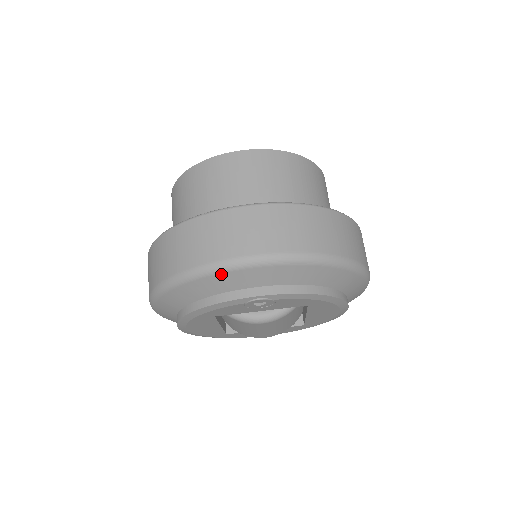
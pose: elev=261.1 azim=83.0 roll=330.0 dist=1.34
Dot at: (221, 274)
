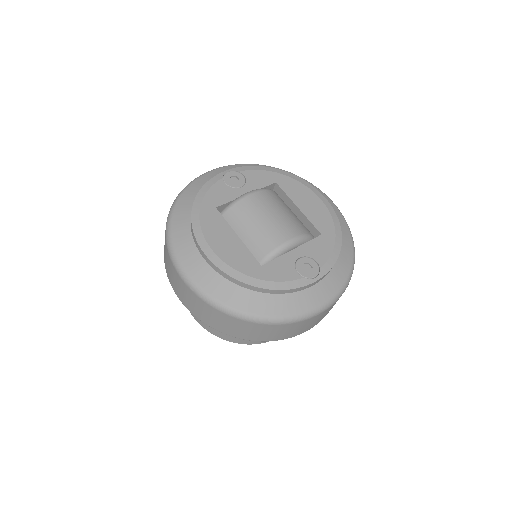
Dot at: (197, 179)
